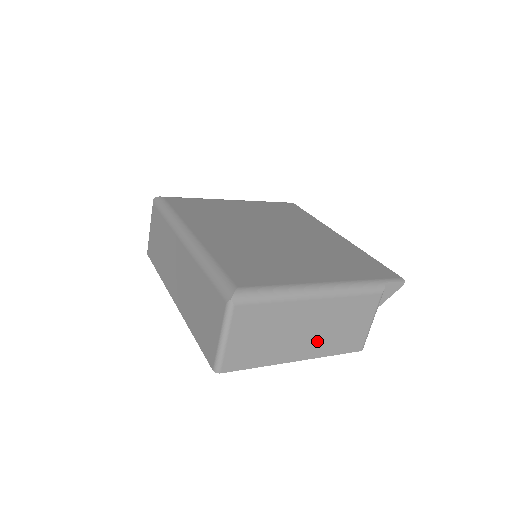
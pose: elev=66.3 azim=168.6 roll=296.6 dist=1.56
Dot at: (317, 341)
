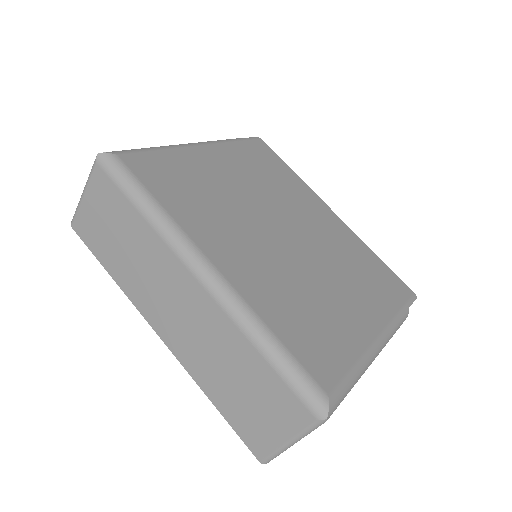
Dot at: occluded
